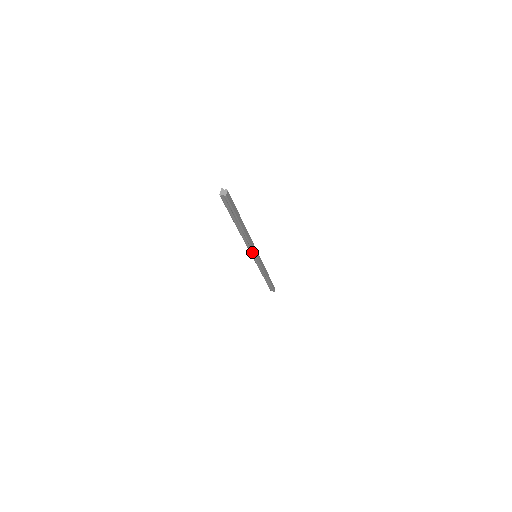
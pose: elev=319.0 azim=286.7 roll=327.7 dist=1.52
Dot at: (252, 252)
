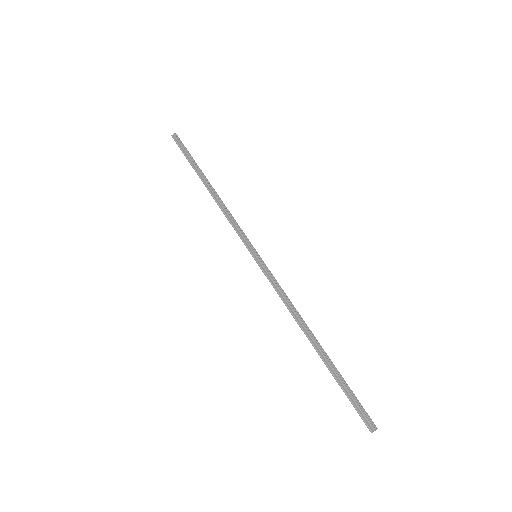
Dot at: (267, 274)
